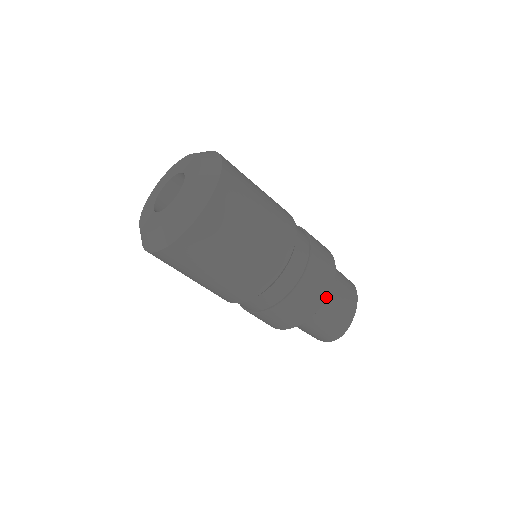
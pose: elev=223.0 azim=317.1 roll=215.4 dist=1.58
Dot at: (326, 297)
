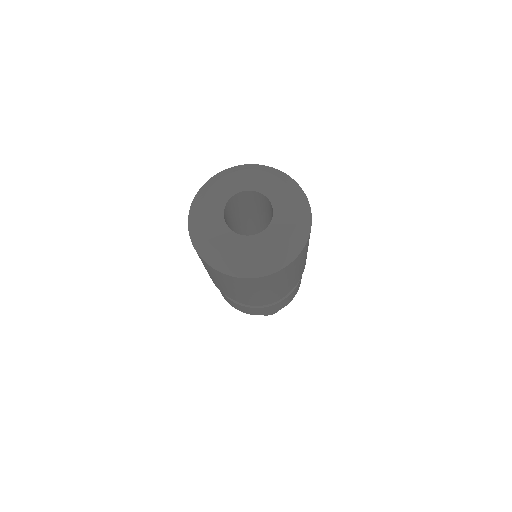
Dot at: occluded
